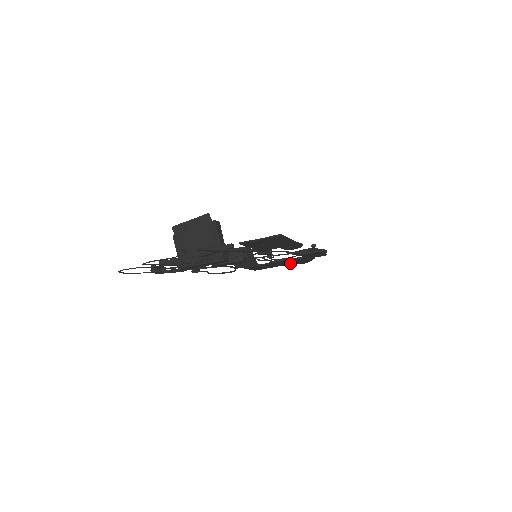
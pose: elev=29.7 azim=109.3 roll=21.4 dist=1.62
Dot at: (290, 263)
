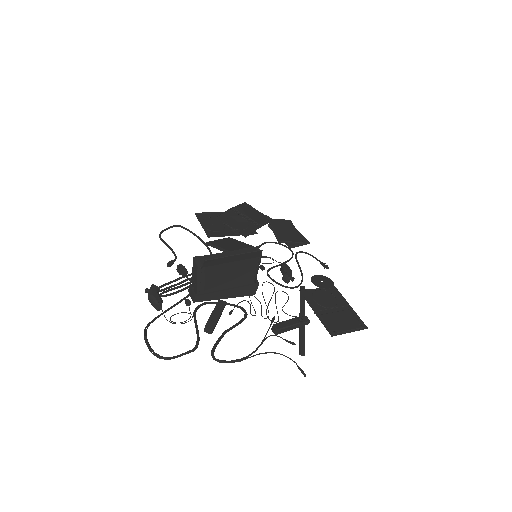
Dot at: (242, 216)
